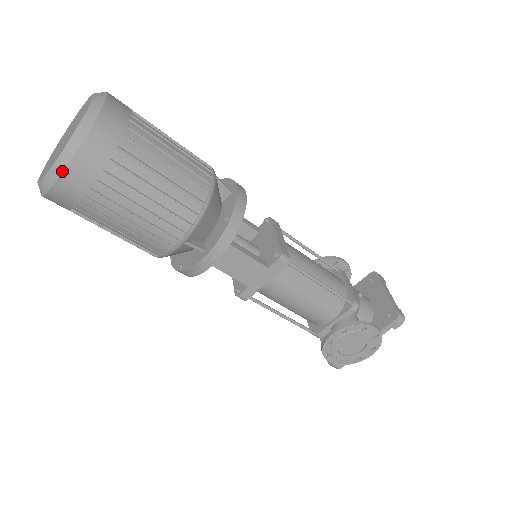
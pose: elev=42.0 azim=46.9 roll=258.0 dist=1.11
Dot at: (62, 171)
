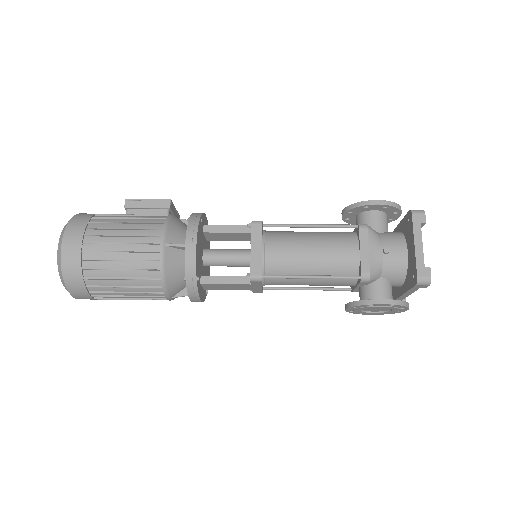
Dot at: occluded
